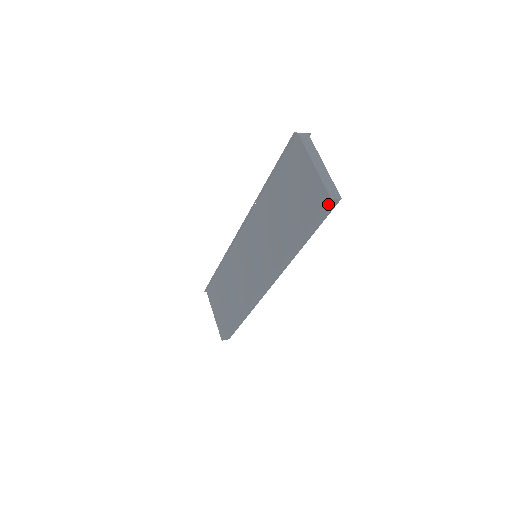
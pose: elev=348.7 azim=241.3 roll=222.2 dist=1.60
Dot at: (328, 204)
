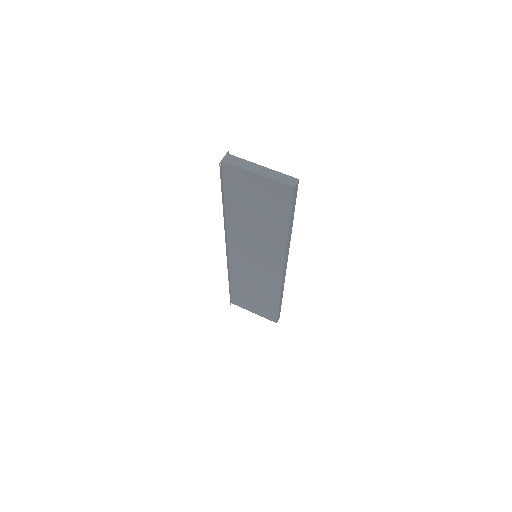
Dot at: (294, 192)
